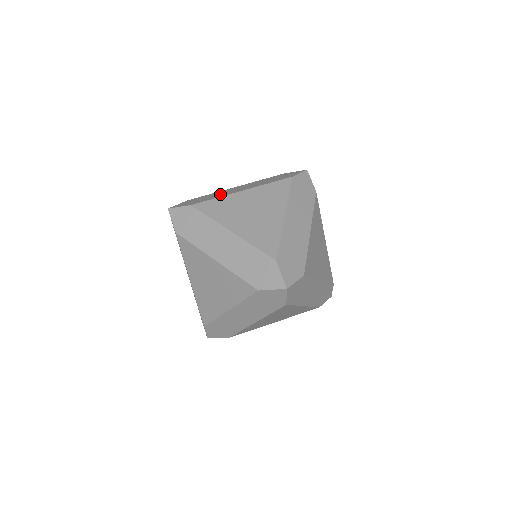
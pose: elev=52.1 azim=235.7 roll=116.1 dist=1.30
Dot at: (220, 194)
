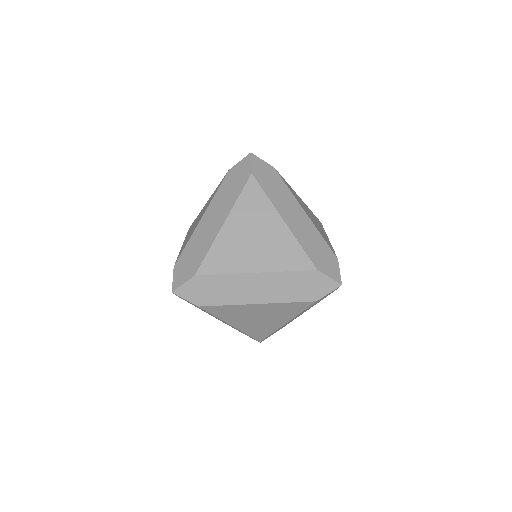
Dot at: occluded
